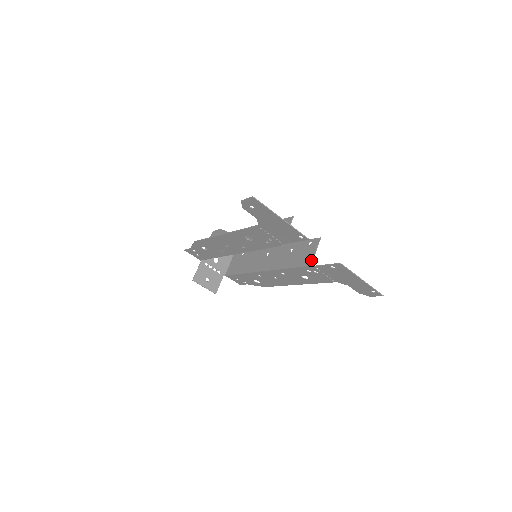
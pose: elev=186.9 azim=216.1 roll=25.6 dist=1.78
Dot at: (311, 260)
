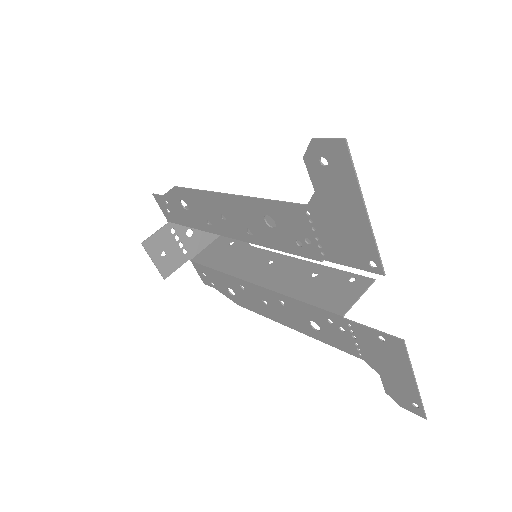
Dot at: (346, 307)
